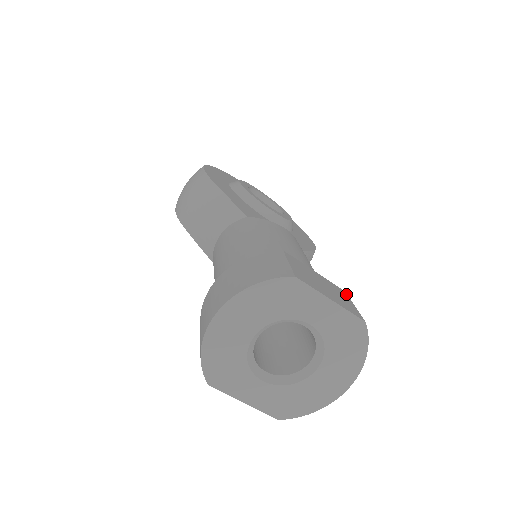
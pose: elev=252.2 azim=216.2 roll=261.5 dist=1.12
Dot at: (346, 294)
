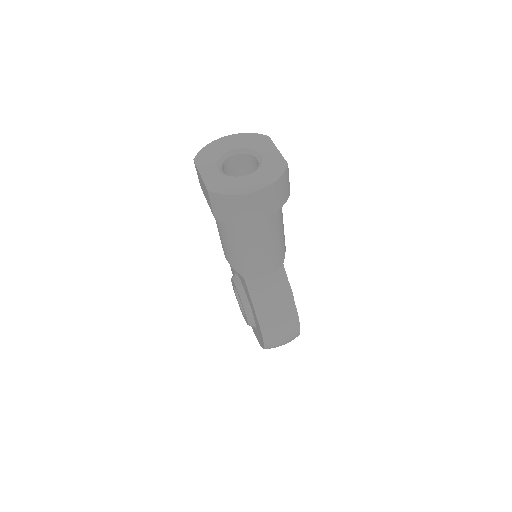
Dot at: (289, 188)
